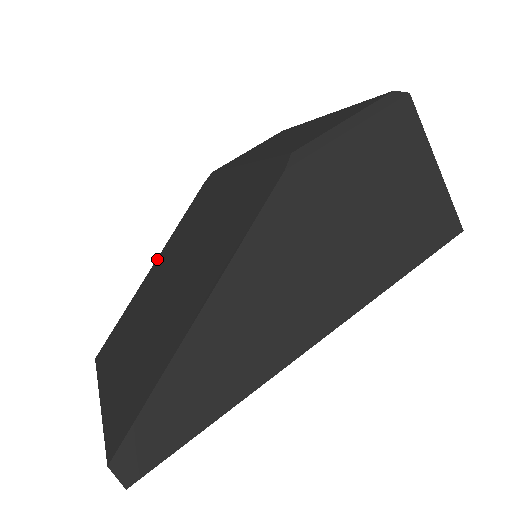
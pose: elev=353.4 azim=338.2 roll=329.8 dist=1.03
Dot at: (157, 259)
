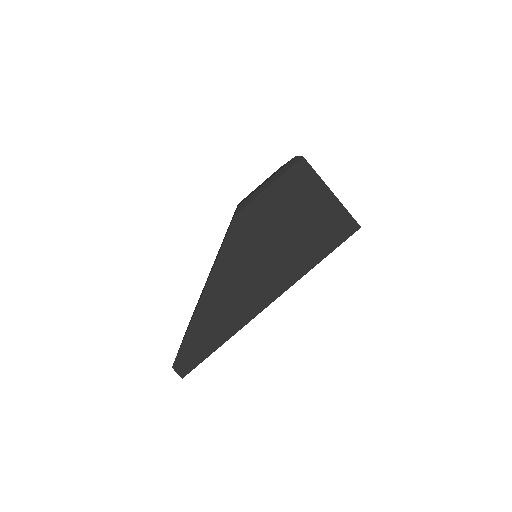
Dot at: occluded
